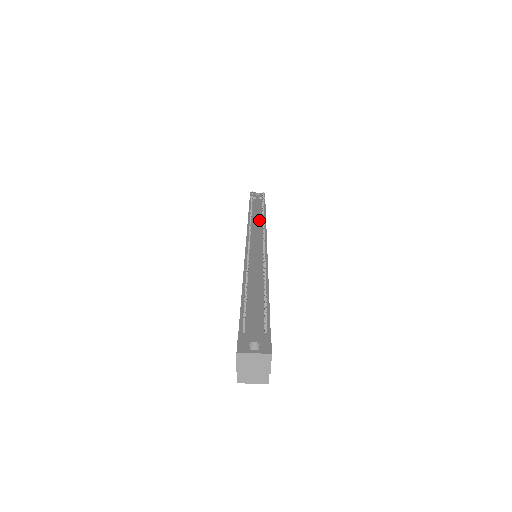
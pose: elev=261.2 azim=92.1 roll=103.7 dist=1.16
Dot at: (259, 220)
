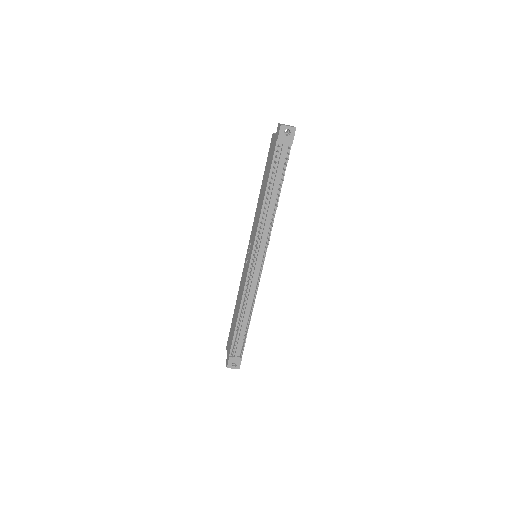
Dot at: (270, 211)
